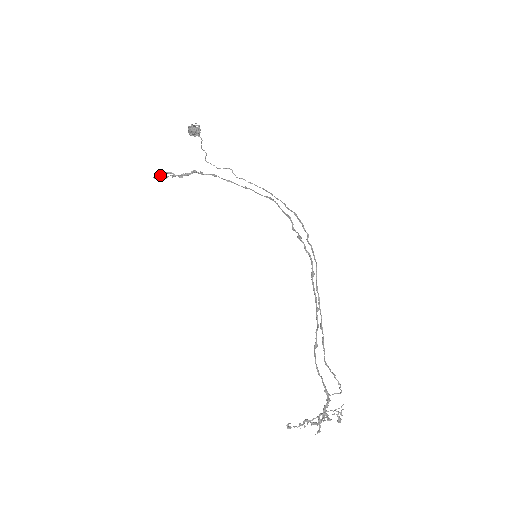
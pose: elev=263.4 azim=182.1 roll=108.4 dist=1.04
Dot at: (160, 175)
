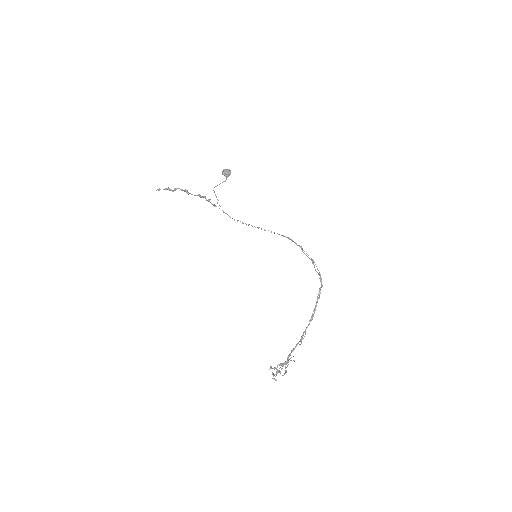
Dot at: (170, 189)
